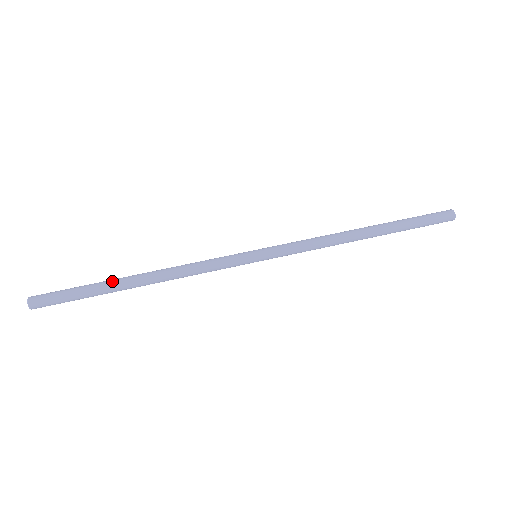
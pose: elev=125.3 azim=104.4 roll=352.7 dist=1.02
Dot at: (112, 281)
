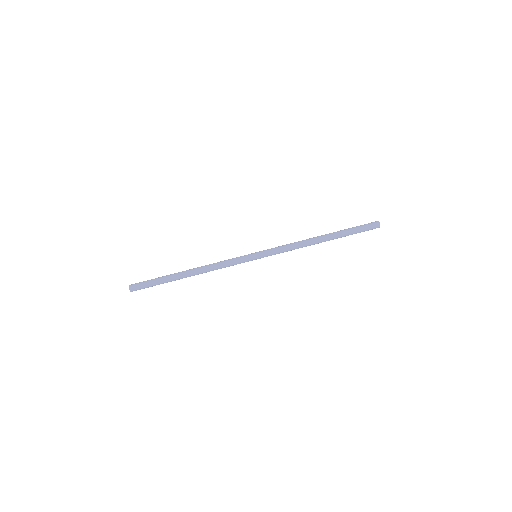
Dot at: (174, 275)
